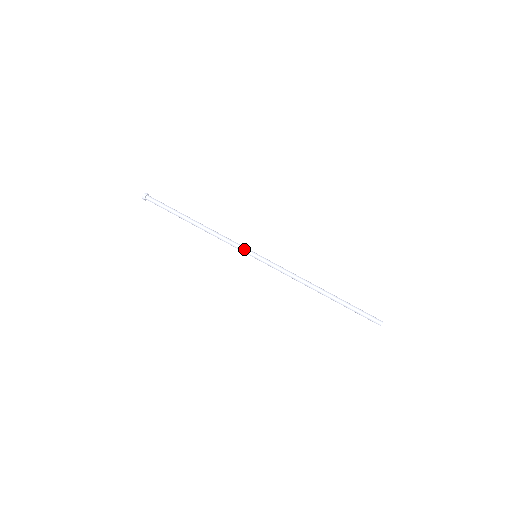
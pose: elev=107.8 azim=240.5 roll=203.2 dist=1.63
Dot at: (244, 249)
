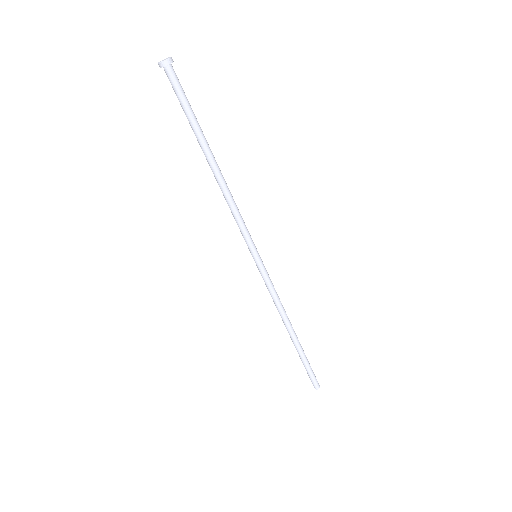
Dot at: (249, 241)
